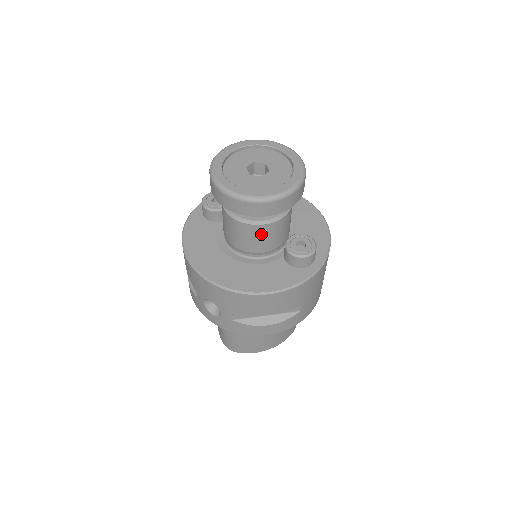
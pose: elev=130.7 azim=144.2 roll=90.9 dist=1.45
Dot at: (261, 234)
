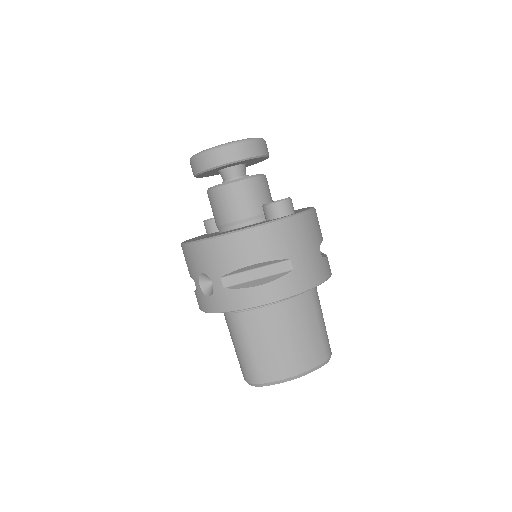
Dot at: (236, 195)
